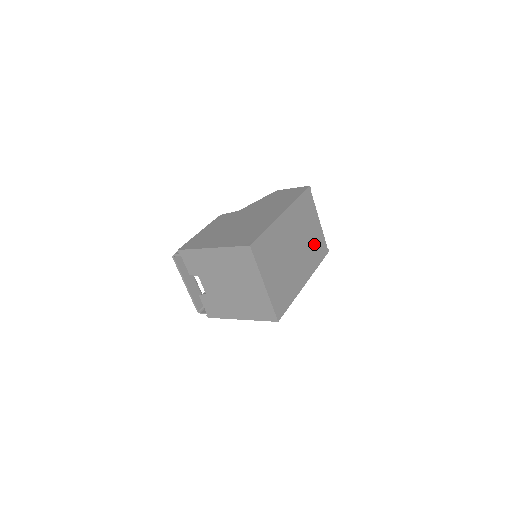
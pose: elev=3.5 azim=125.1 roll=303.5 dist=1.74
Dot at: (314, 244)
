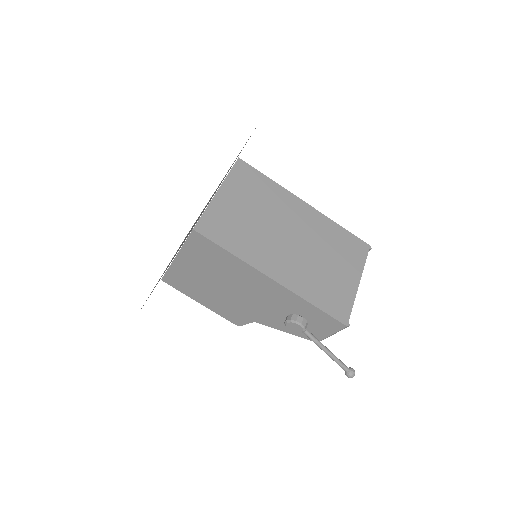
Dot at: (327, 282)
